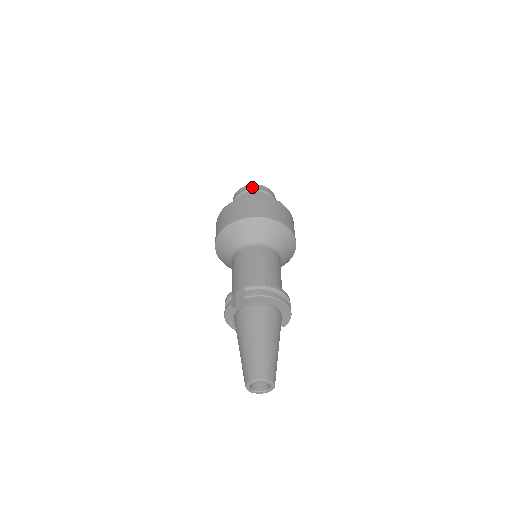
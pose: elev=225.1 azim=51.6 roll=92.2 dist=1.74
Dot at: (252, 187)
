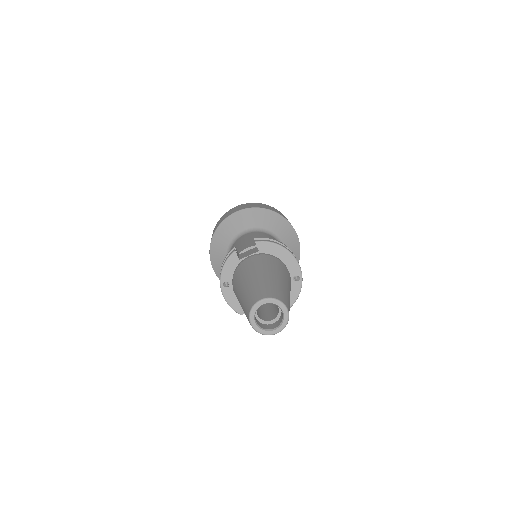
Dot at: occluded
